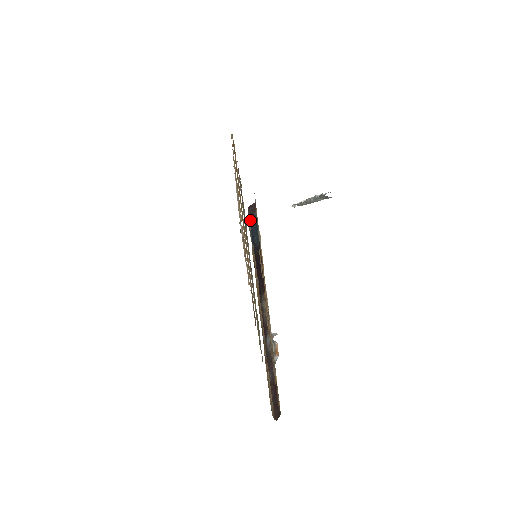
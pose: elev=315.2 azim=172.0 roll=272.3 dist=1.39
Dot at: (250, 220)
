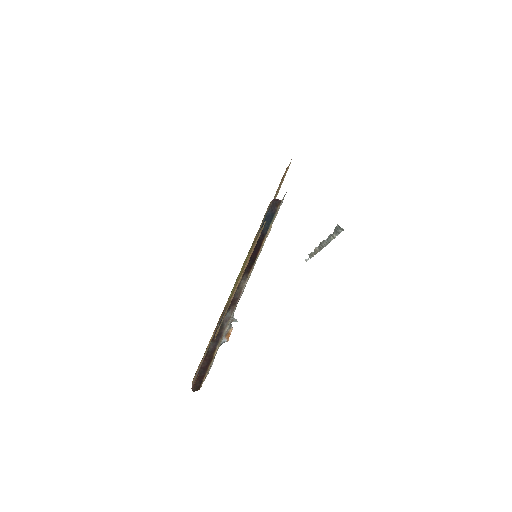
Dot at: (270, 209)
